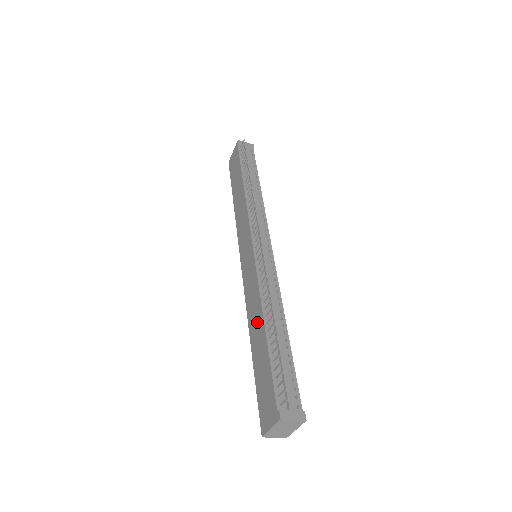
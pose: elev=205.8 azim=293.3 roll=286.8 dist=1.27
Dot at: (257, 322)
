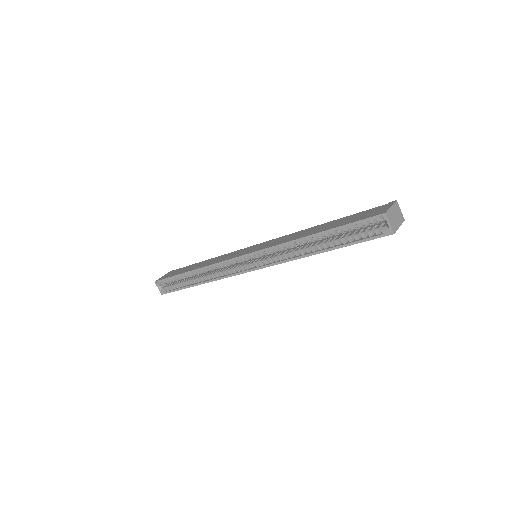
Dot at: (310, 230)
